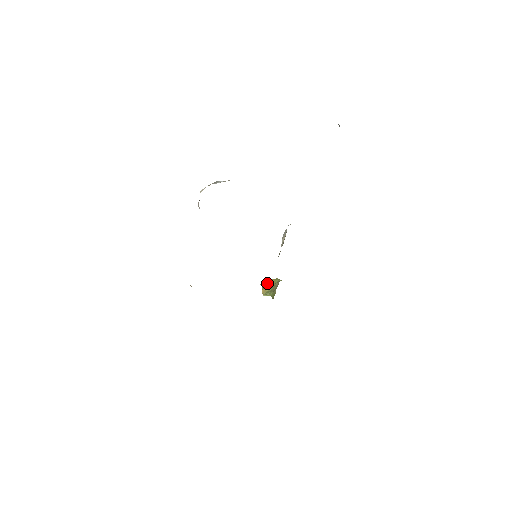
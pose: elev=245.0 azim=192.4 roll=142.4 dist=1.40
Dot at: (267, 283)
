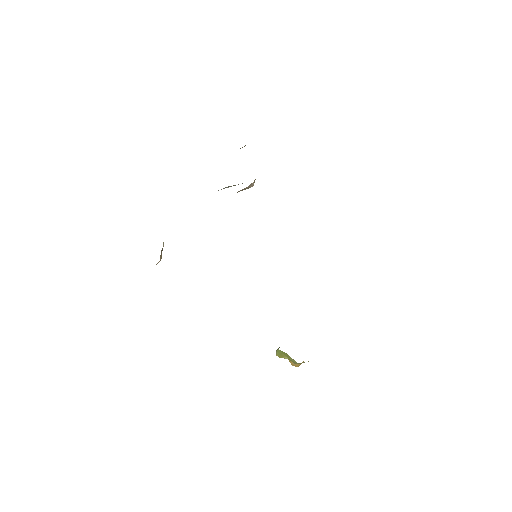
Dot at: occluded
